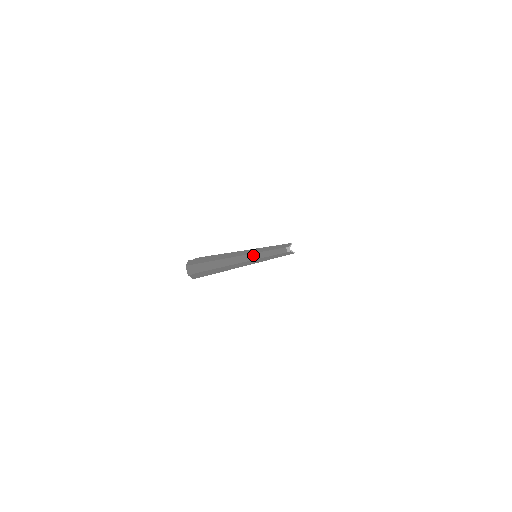
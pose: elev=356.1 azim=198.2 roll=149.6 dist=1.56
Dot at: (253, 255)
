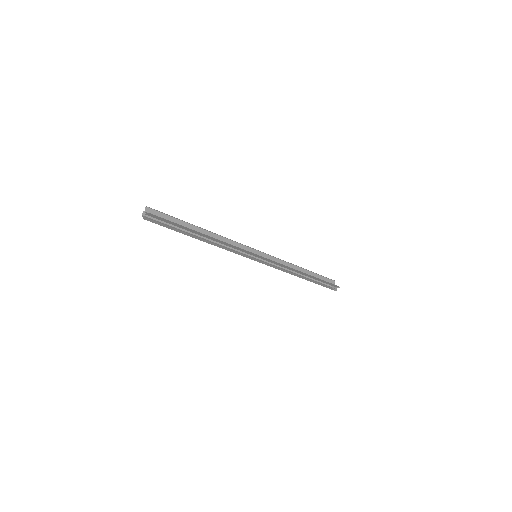
Dot at: (257, 260)
